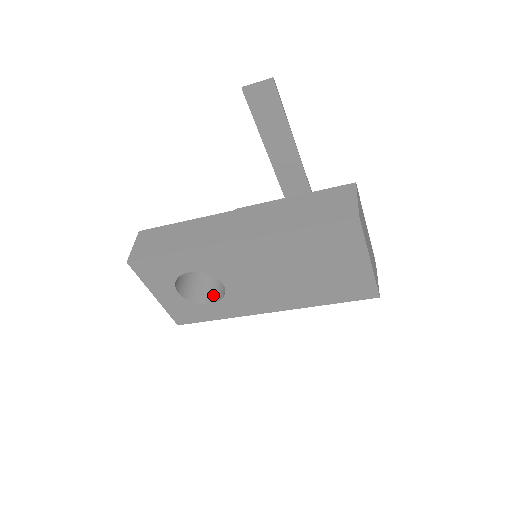
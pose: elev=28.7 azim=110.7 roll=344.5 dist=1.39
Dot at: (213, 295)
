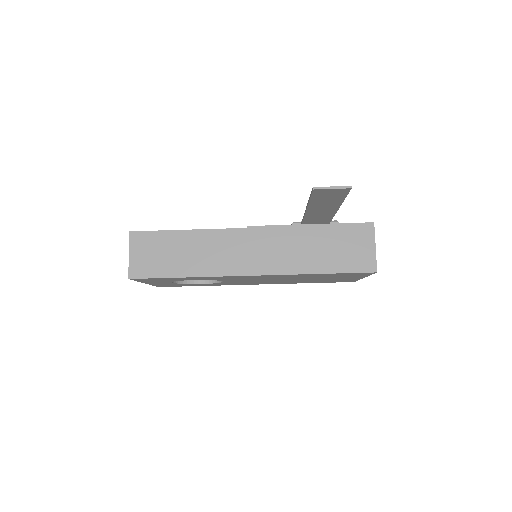
Dot at: occluded
